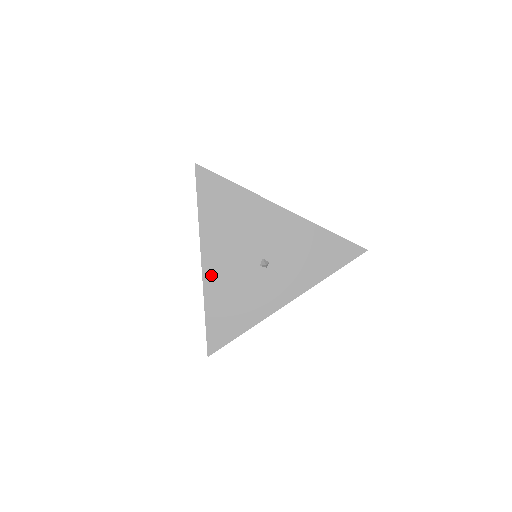
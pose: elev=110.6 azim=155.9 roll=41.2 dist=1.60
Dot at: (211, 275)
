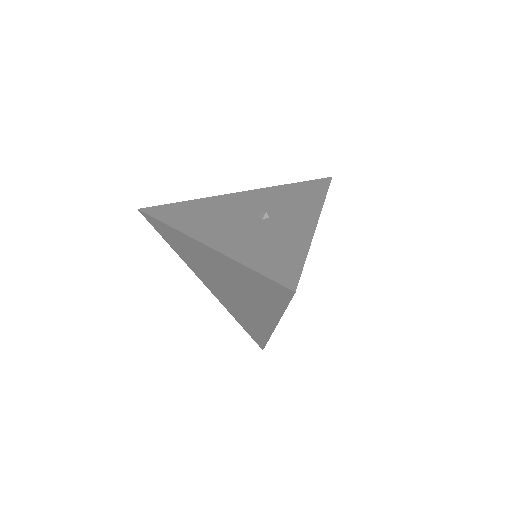
Dot at: (223, 245)
